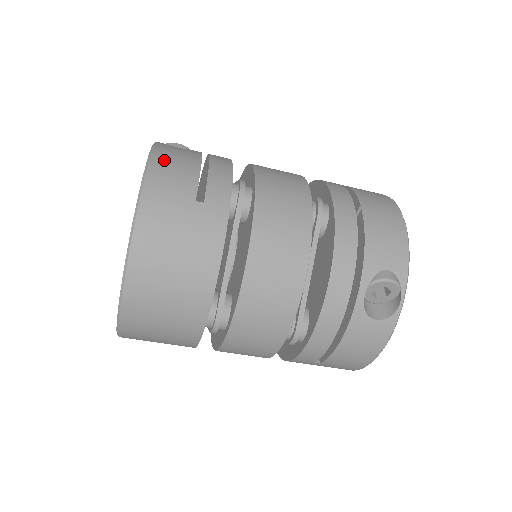
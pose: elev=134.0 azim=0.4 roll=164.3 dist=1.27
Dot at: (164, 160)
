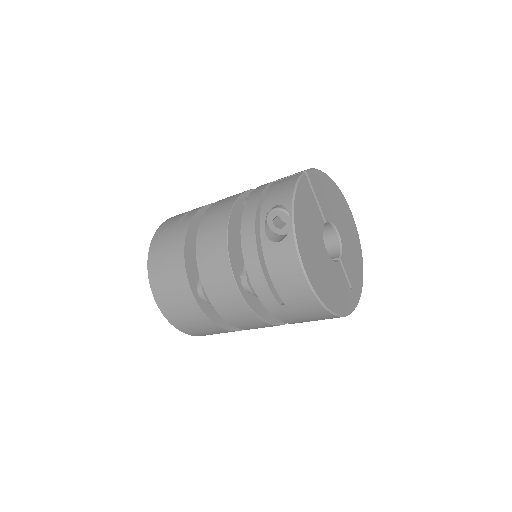
Dot at: (175, 216)
